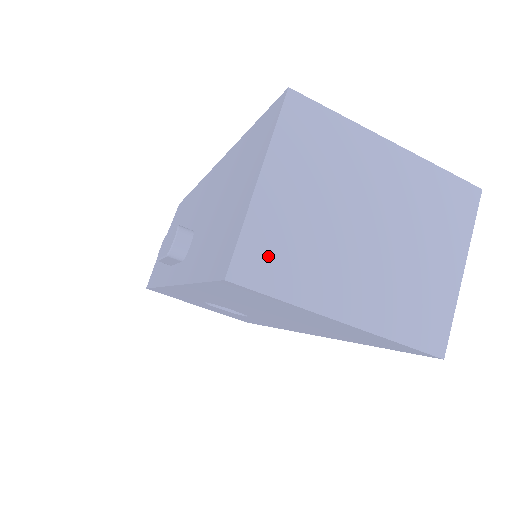
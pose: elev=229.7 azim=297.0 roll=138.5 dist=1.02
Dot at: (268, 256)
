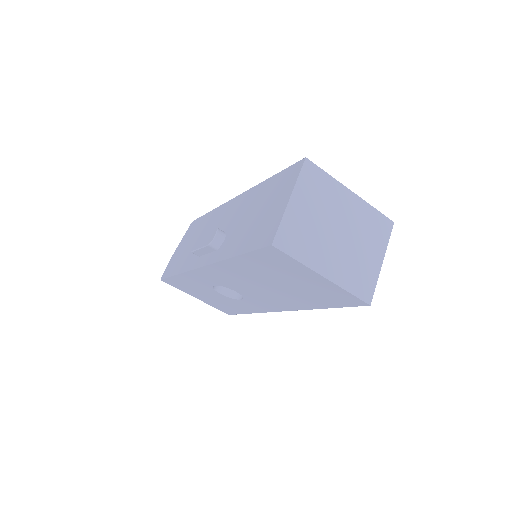
Dot at: (291, 237)
